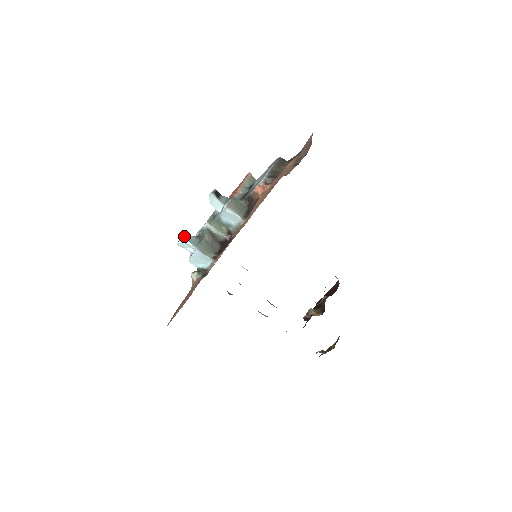
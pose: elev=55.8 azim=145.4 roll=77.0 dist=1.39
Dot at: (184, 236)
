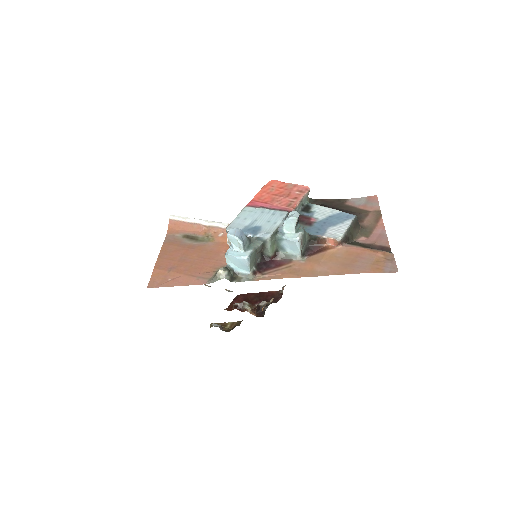
Dot at: (240, 233)
